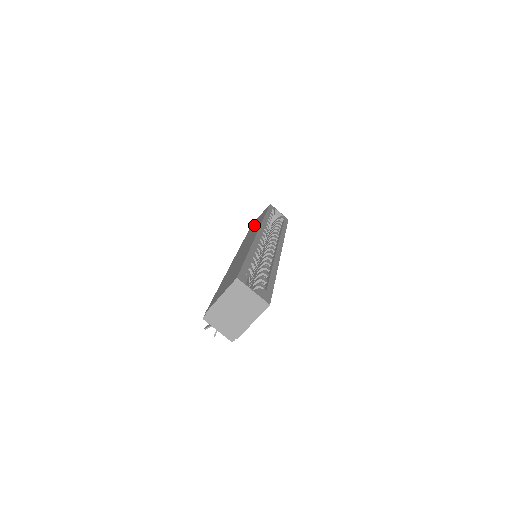
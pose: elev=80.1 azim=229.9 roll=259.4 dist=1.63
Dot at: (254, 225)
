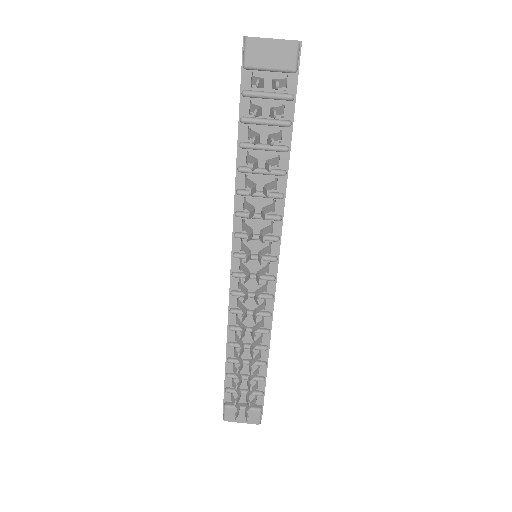
Dot at: occluded
